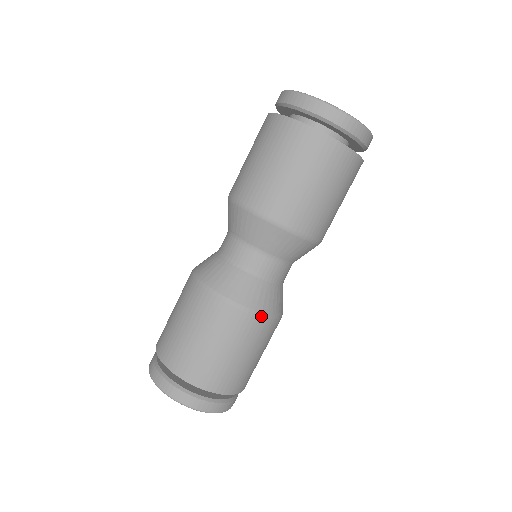
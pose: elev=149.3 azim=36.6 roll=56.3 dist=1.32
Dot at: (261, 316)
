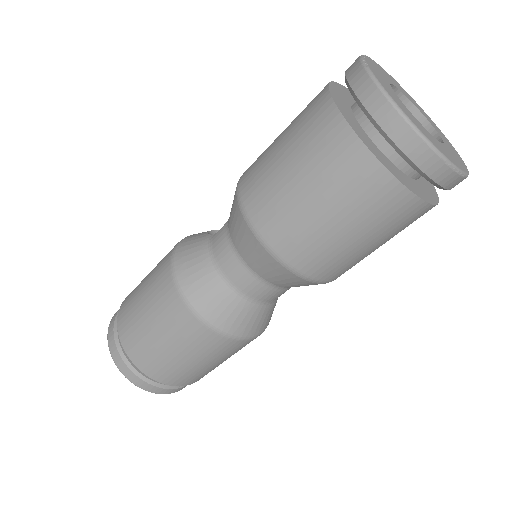
Dot at: (251, 339)
